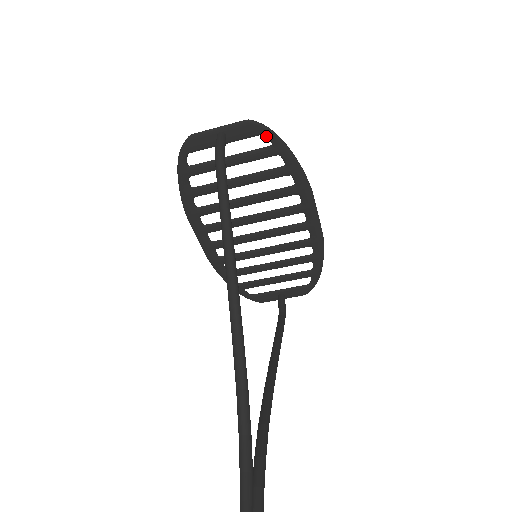
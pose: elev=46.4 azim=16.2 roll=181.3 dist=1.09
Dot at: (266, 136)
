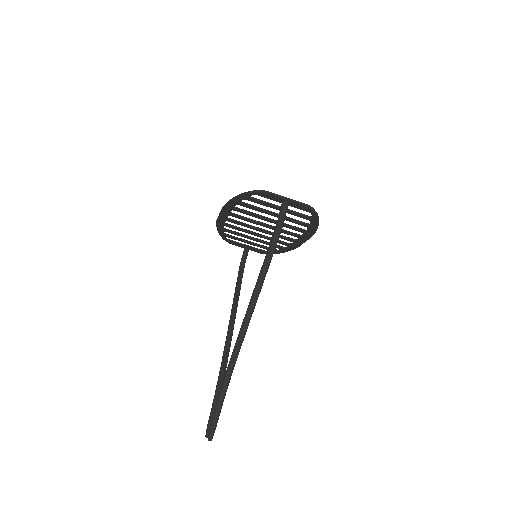
Dot at: (312, 214)
